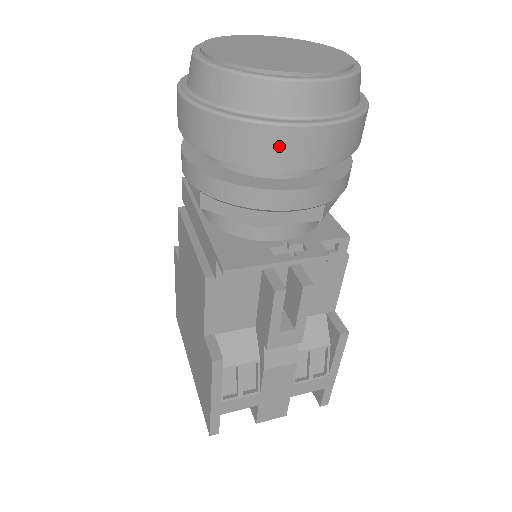
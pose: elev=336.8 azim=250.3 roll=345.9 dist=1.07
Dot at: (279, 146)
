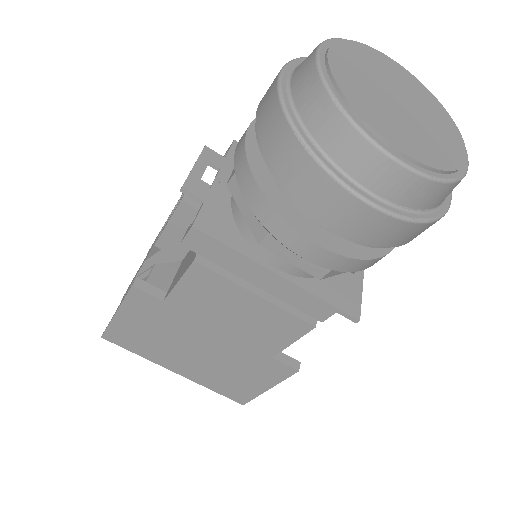
Dot at: occluded
